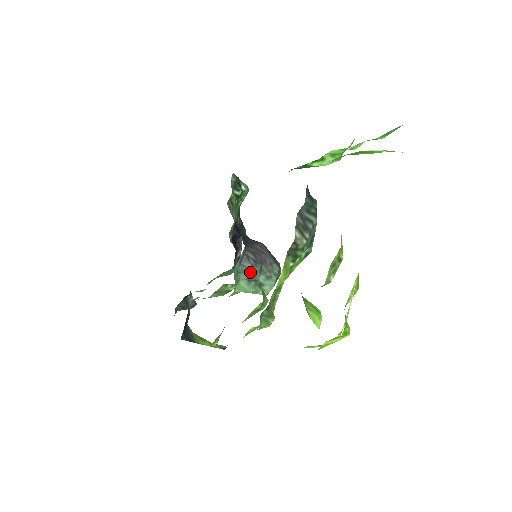
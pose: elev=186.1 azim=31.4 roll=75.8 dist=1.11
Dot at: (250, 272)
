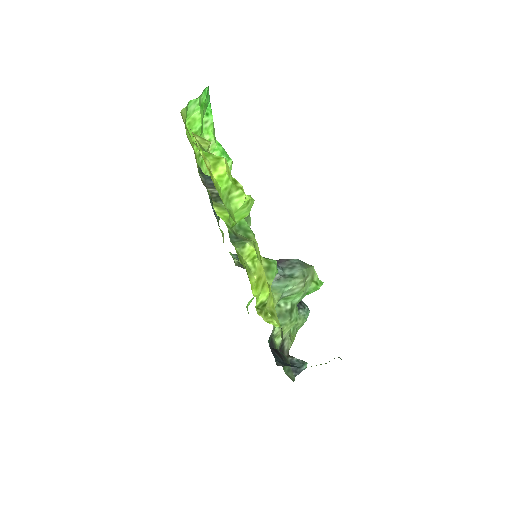
Dot at: occluded
